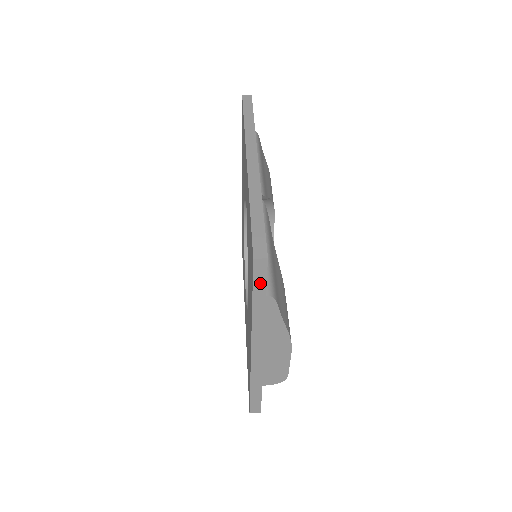
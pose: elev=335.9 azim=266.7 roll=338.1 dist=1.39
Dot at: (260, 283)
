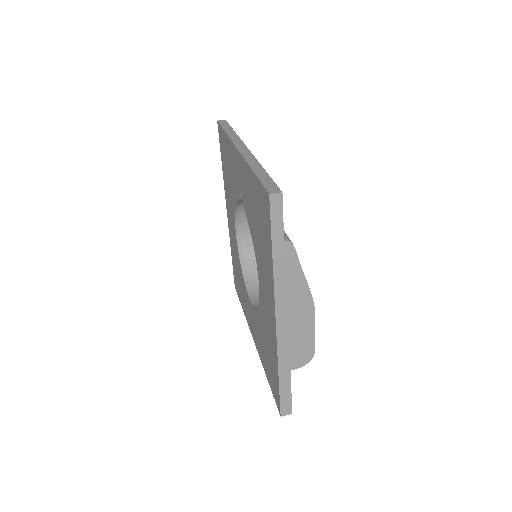
Dot at: (277, 225)
